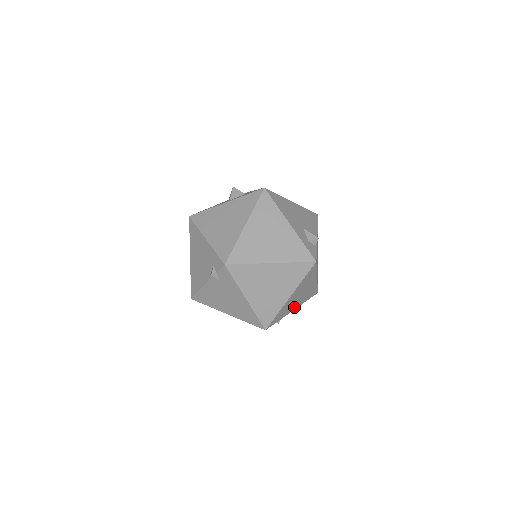
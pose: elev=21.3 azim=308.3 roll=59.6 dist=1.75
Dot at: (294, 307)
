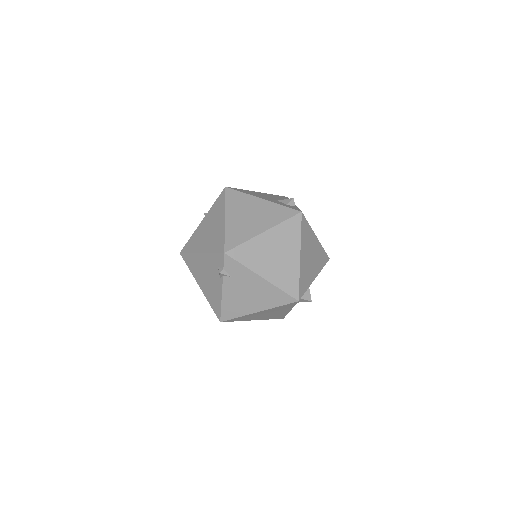
Dot at: (314, 274)
